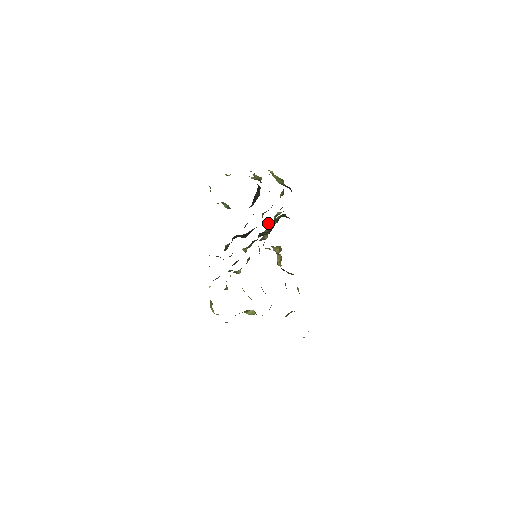
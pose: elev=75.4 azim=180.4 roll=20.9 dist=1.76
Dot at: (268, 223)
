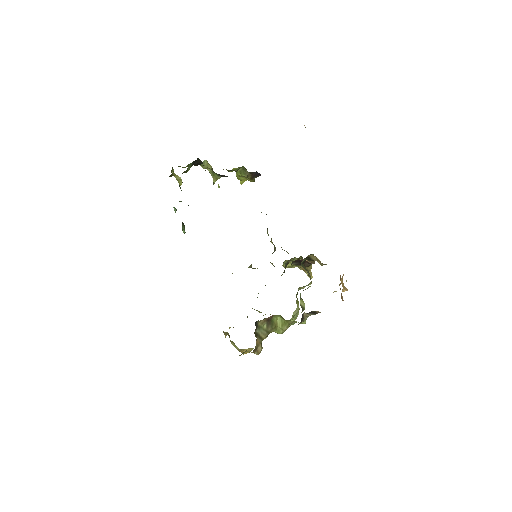
Dot at: occluded
